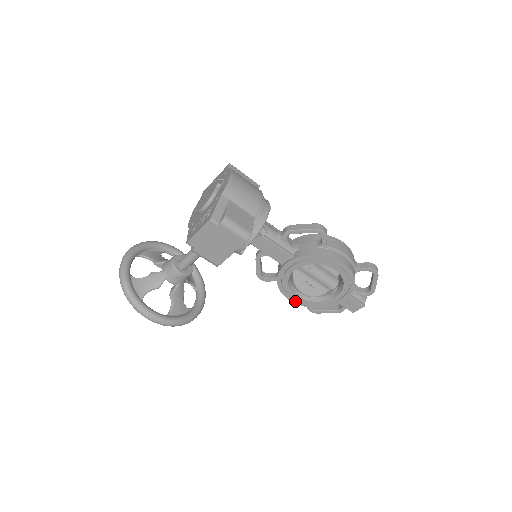
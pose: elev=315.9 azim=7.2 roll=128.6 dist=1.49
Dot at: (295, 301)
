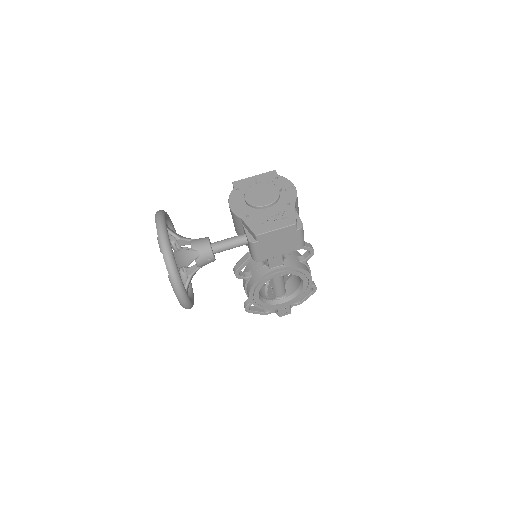
Dot at: (252, 300)
